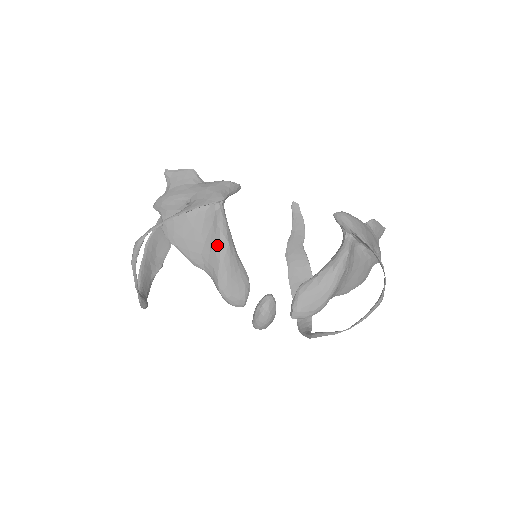
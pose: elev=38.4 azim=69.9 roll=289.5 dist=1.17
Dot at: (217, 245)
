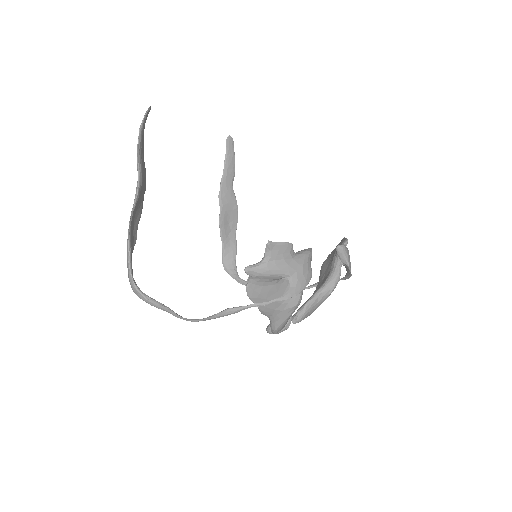
Dot at: (293, 307)
